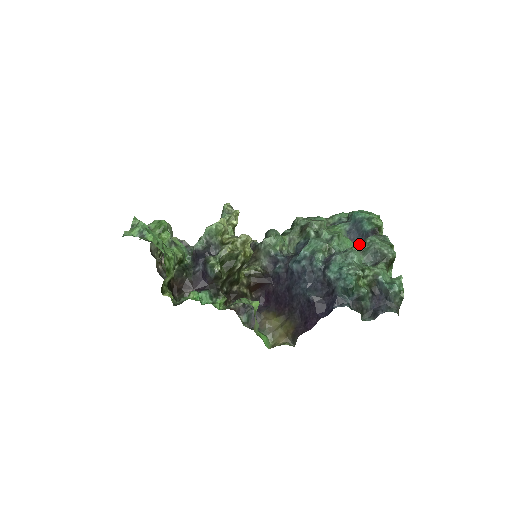
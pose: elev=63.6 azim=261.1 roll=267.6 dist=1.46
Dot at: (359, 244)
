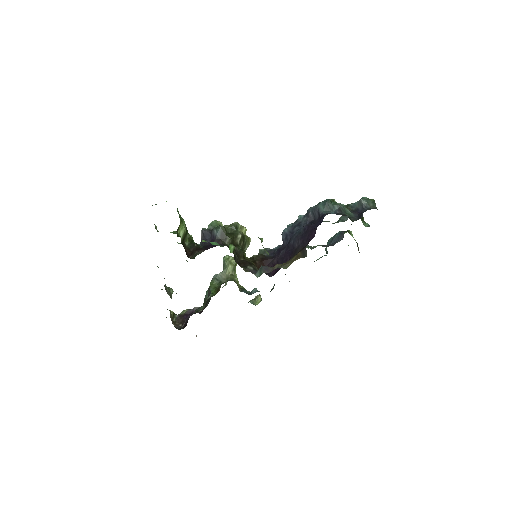
Dot at: occluded
